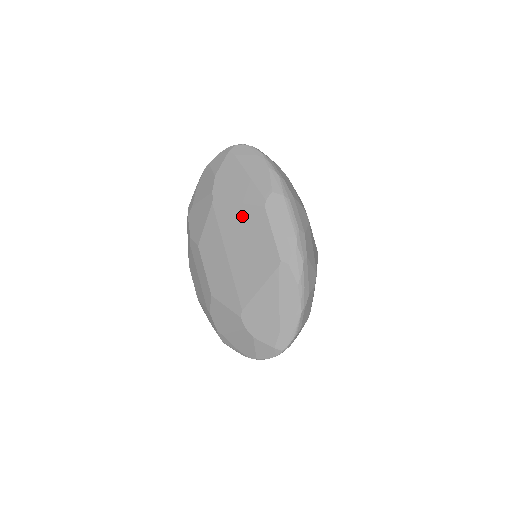
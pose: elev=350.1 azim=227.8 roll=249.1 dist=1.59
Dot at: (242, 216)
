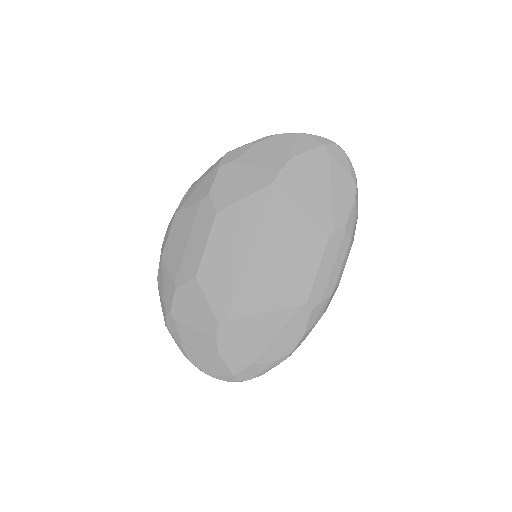
Dot at: (297, 226)
